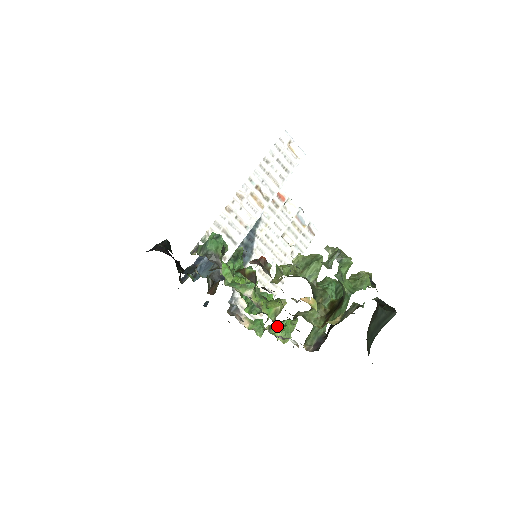
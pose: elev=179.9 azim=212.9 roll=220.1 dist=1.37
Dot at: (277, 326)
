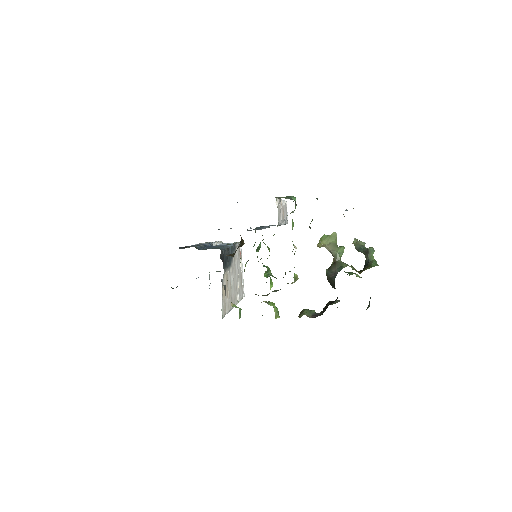
Dot at: (273, 303)
